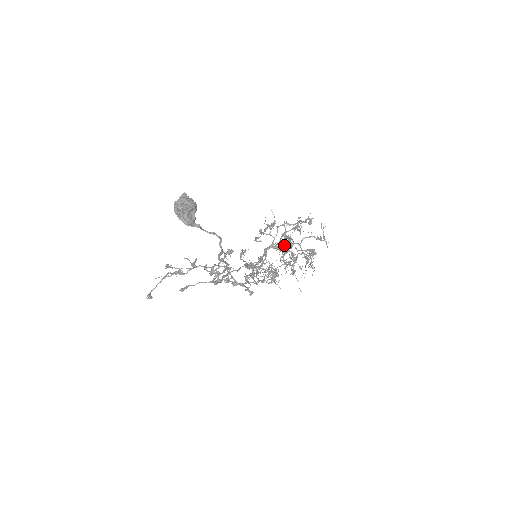
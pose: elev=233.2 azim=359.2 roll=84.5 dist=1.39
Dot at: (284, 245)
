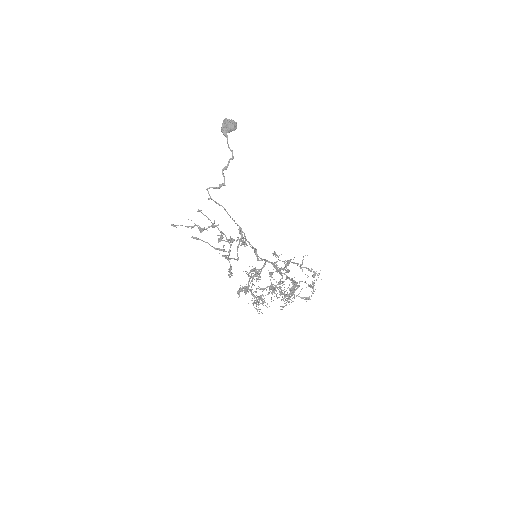
Dot at: (281, 268)
